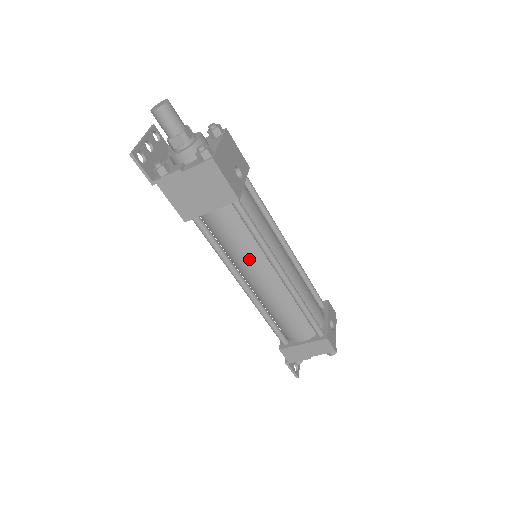
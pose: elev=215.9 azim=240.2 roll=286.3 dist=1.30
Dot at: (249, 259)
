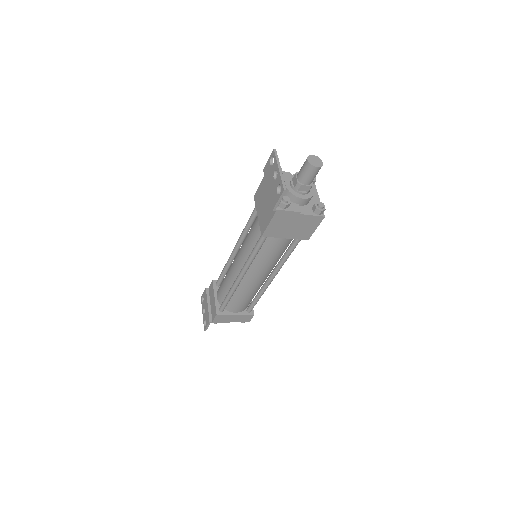
Dot at: (267, 266)
